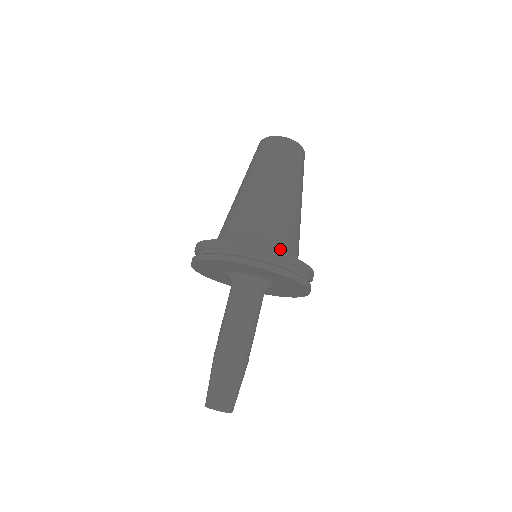
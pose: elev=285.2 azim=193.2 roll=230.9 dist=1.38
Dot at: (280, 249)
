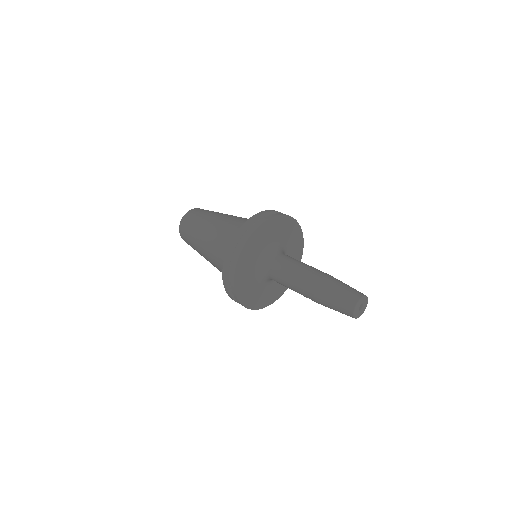
Dot at: occluded
